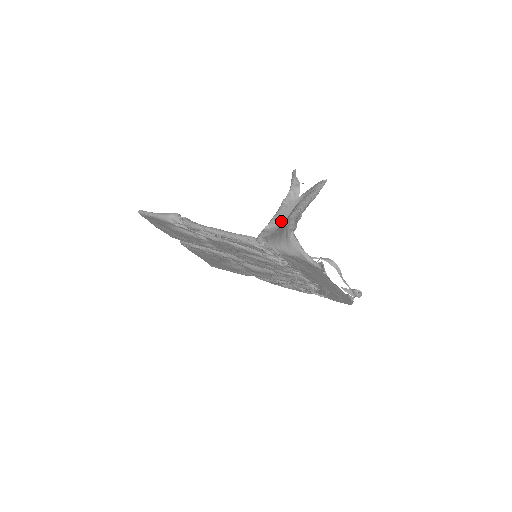
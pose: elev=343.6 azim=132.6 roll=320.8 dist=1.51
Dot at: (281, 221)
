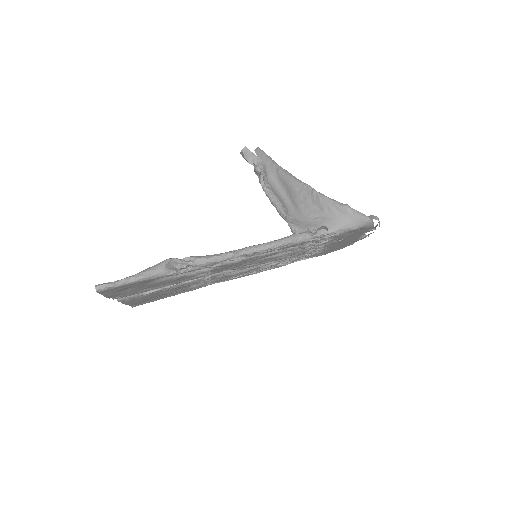
Dot at: (286, 205)
